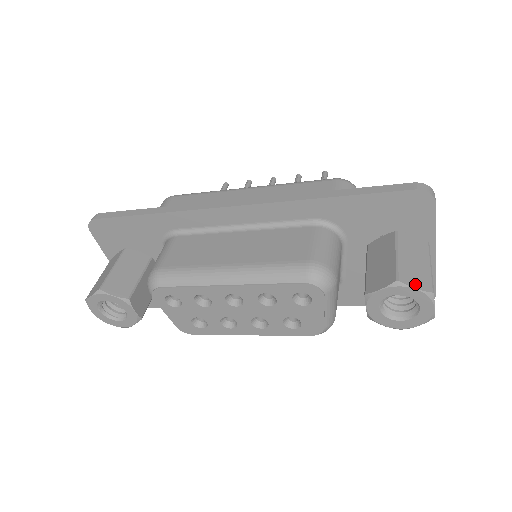
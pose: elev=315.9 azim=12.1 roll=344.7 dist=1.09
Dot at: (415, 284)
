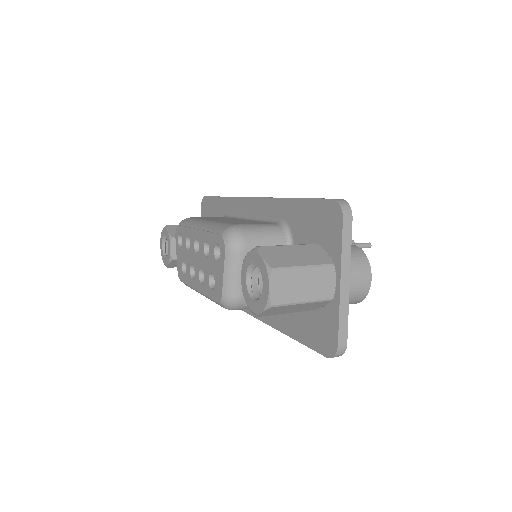
Dot at: (267, 256)
